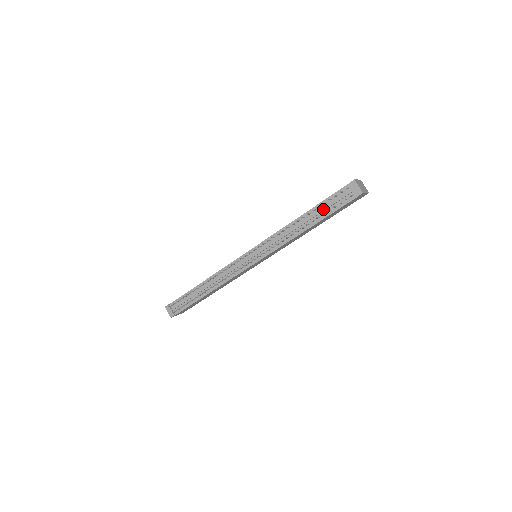
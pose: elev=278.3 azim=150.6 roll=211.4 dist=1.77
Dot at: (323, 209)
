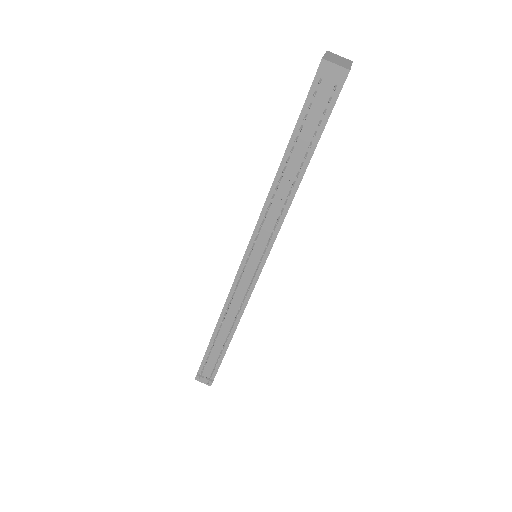
Dot at: (304, 137)
